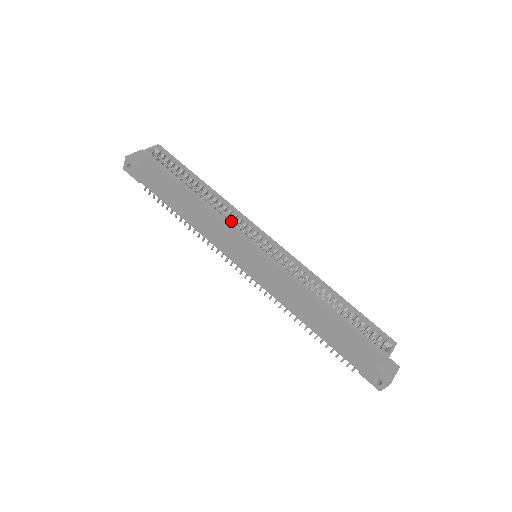
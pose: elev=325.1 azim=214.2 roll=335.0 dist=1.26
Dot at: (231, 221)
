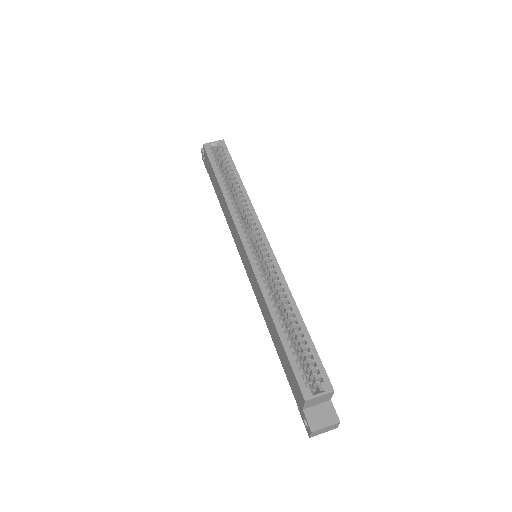
Dot at: (246, 217)
